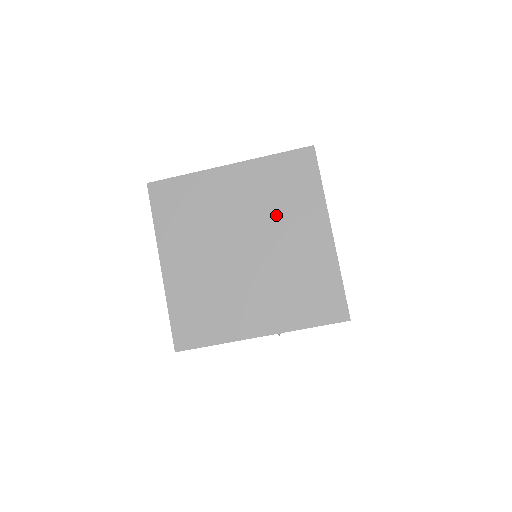
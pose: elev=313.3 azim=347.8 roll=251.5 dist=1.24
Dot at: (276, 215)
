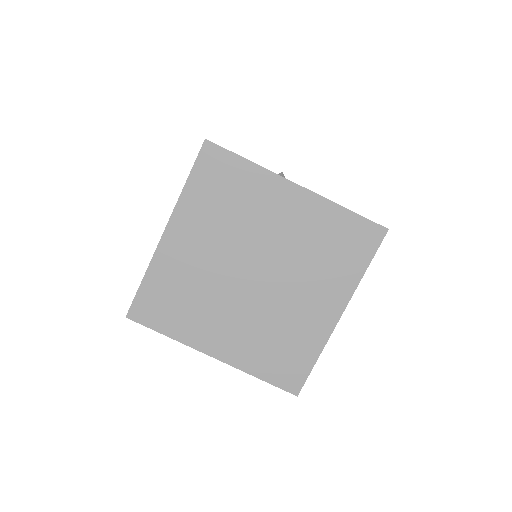
Dot at: (305, 266)
